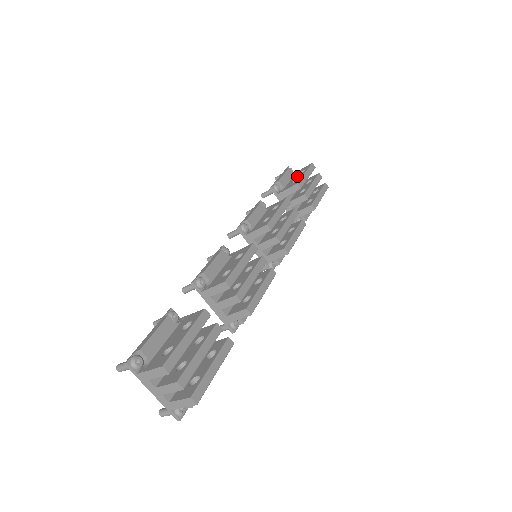
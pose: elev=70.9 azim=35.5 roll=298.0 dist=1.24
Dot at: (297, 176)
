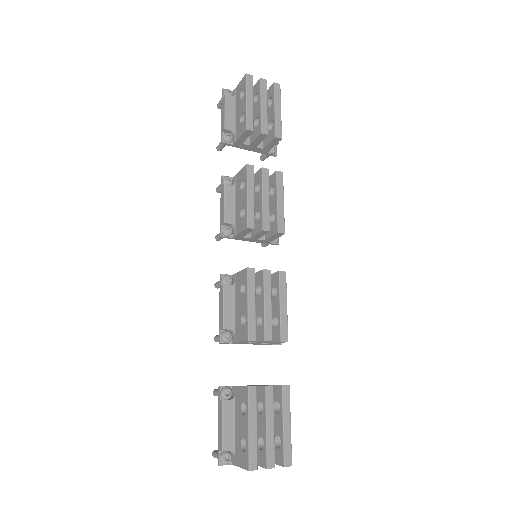
Dot at: (240, 106)
